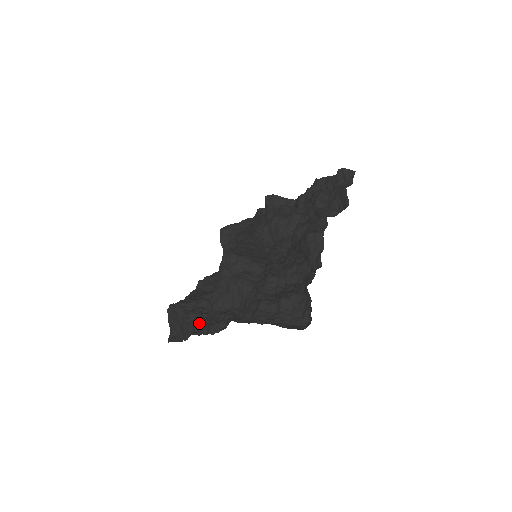
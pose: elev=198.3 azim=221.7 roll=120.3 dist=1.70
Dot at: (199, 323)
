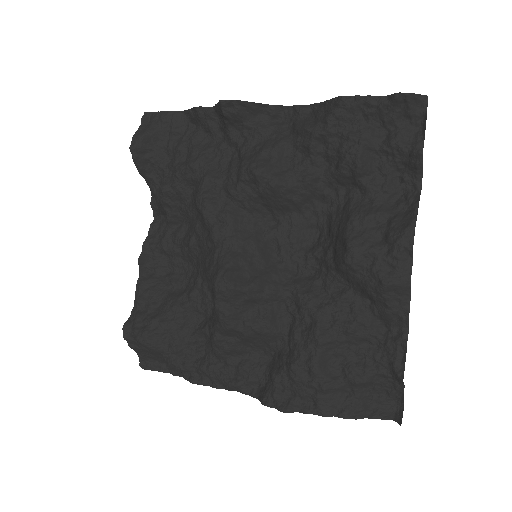
Dot at: (202, 371)
